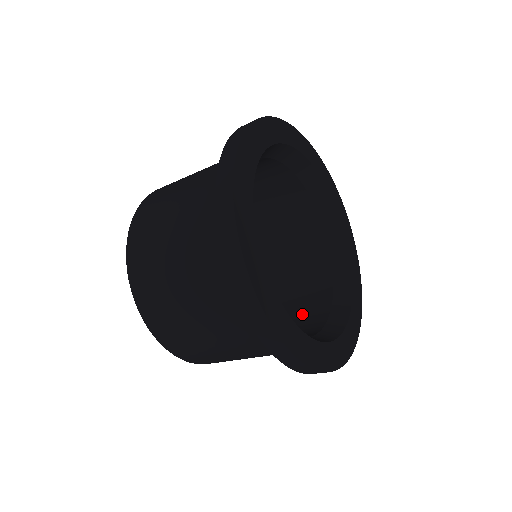
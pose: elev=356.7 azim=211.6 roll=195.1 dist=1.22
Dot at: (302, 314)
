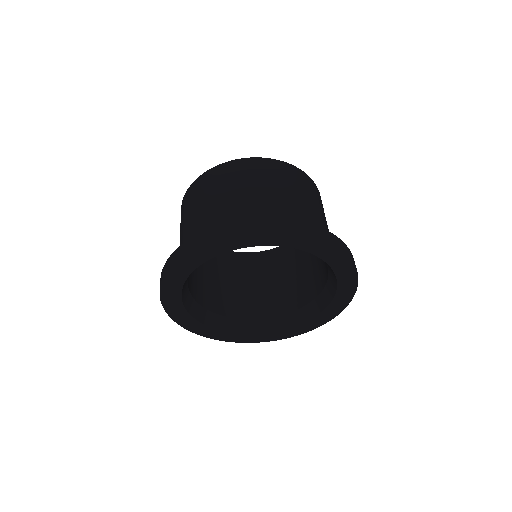
Dot at: (291, 290)
